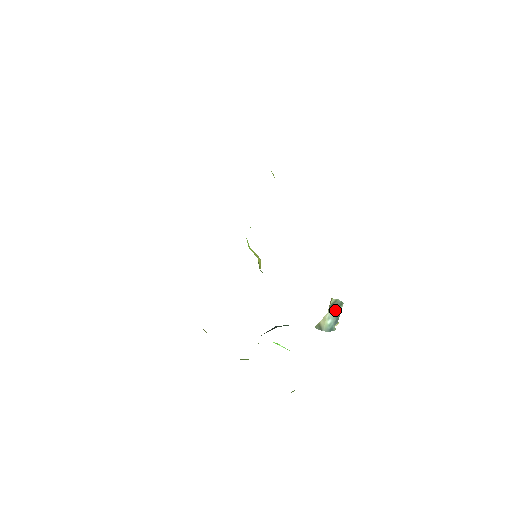
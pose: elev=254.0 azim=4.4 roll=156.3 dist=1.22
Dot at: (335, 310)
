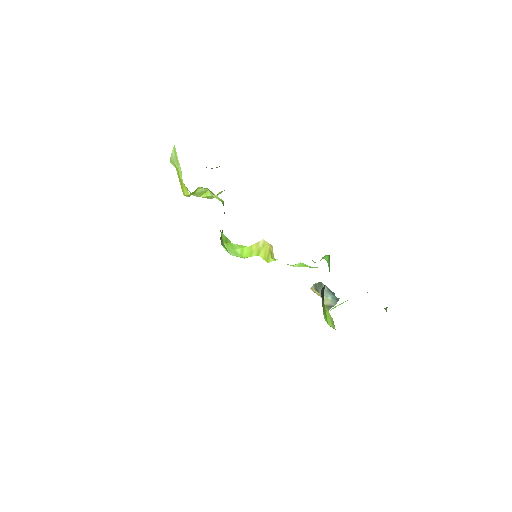
Dot at: occluded
